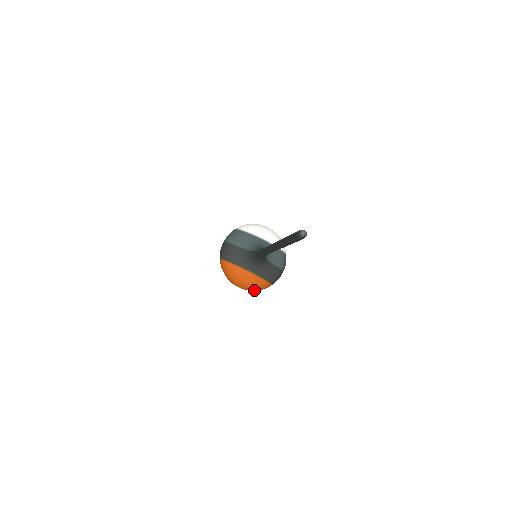
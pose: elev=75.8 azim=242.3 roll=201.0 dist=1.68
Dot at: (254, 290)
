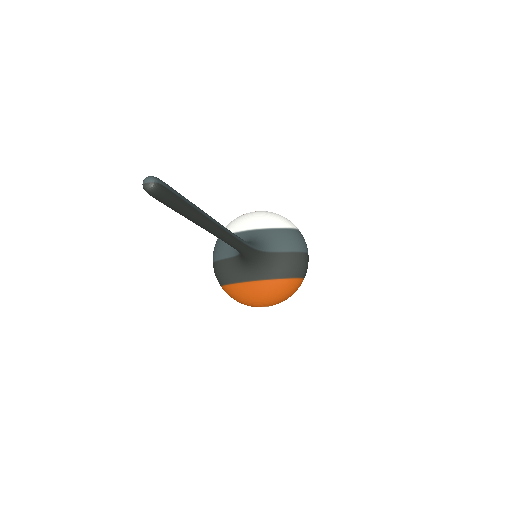
Dot at: (284, 299)
